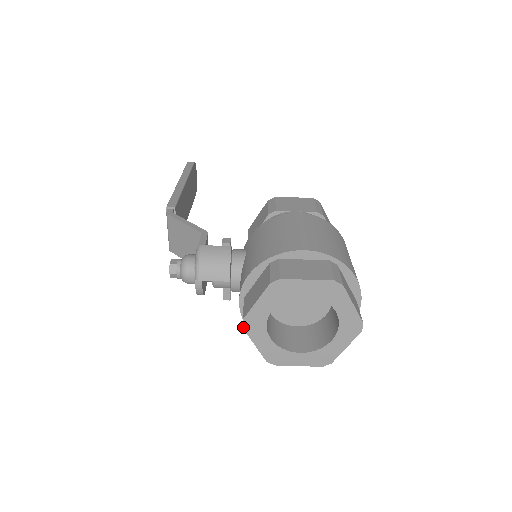
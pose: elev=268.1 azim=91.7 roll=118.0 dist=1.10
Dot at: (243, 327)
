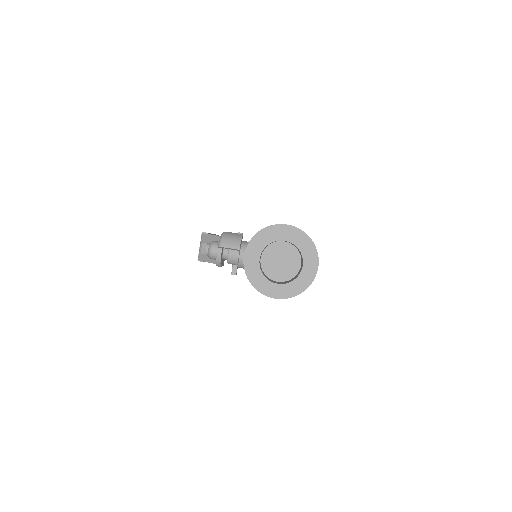
Dot at: (245, 259)
